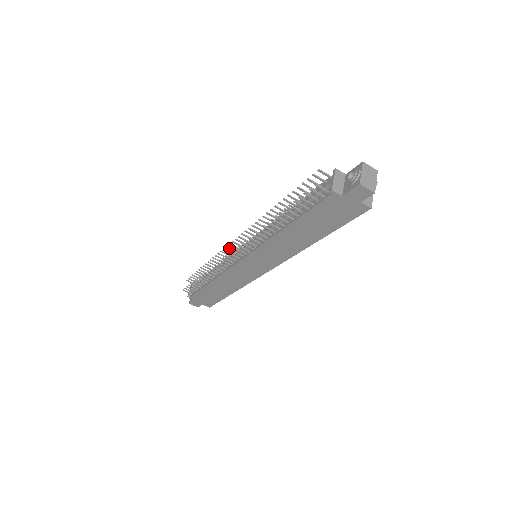
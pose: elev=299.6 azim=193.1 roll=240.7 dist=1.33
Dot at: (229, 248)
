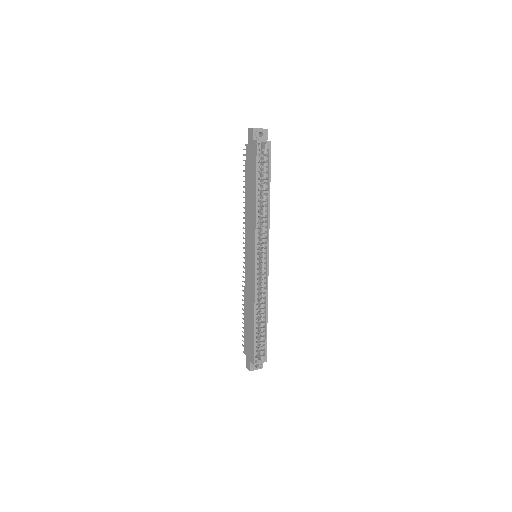
Dot at: occluded
